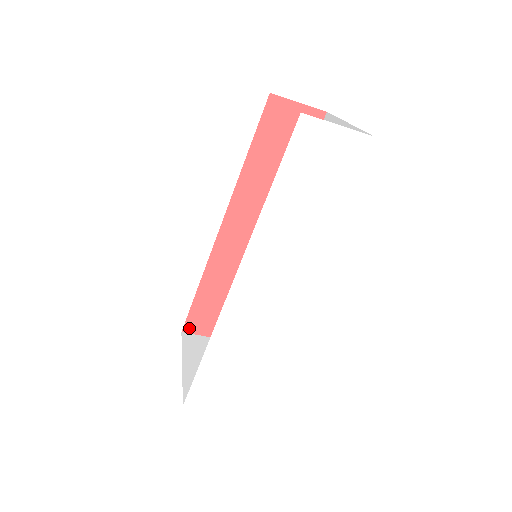
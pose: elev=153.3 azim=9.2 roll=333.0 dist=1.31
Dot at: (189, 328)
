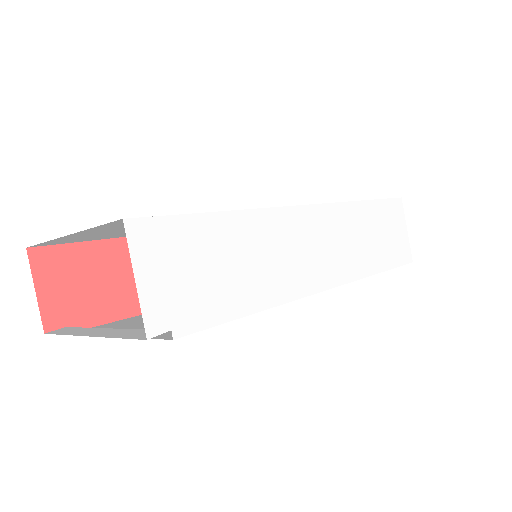
Dot at: (40, 257)
